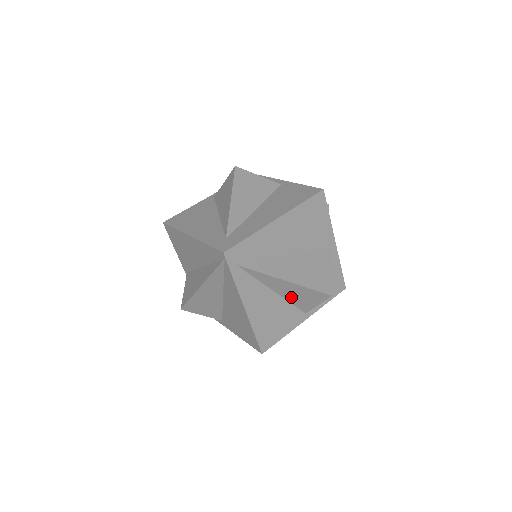
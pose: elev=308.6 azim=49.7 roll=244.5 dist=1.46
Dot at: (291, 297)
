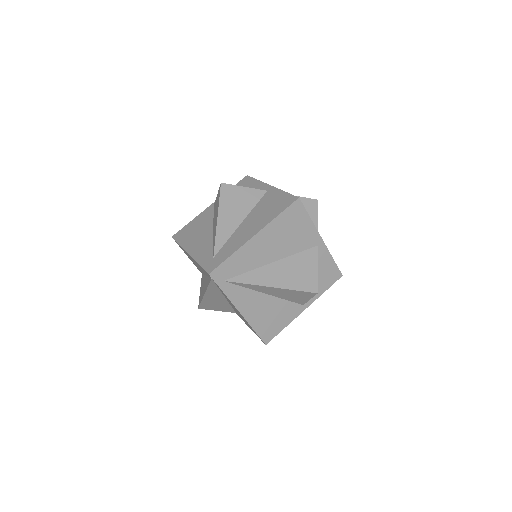
Dot at: (283, 296)
